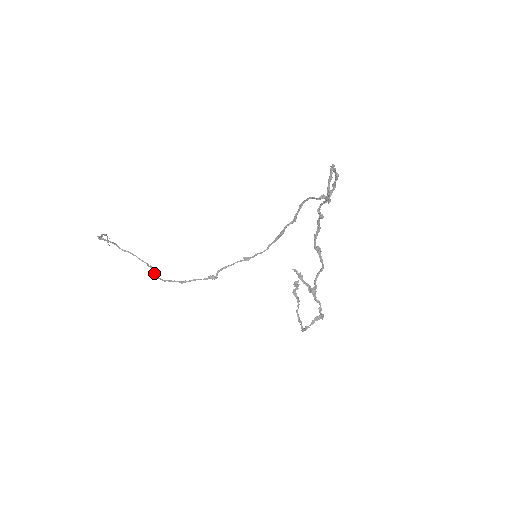
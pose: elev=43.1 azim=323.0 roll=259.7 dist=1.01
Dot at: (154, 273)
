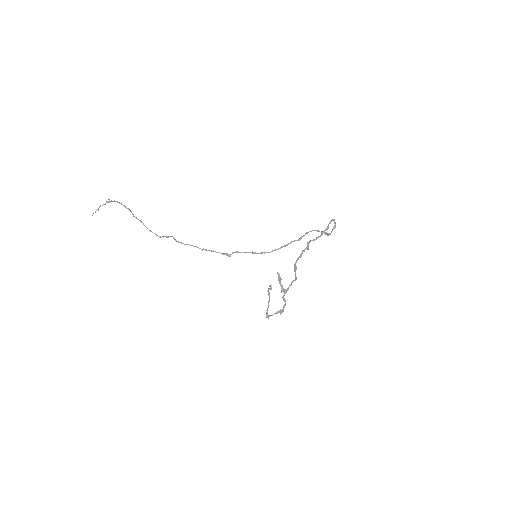
Dot at: occluded
